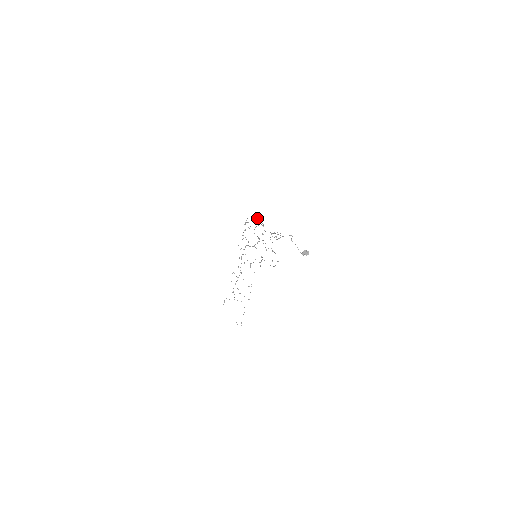
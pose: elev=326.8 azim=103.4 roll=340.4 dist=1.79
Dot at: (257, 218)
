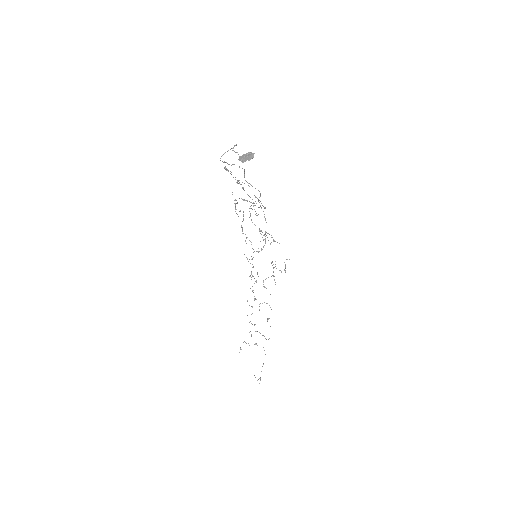
Dot at: occluded
